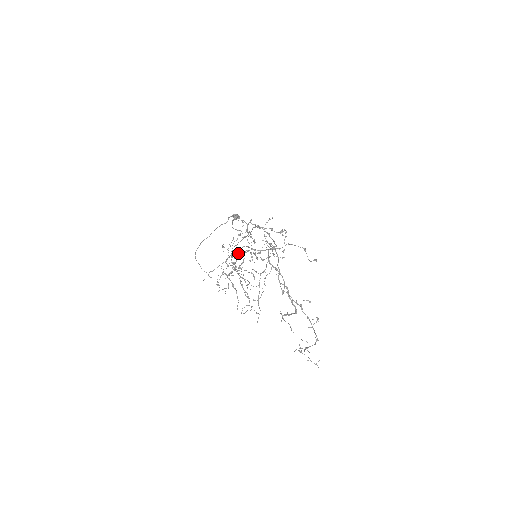
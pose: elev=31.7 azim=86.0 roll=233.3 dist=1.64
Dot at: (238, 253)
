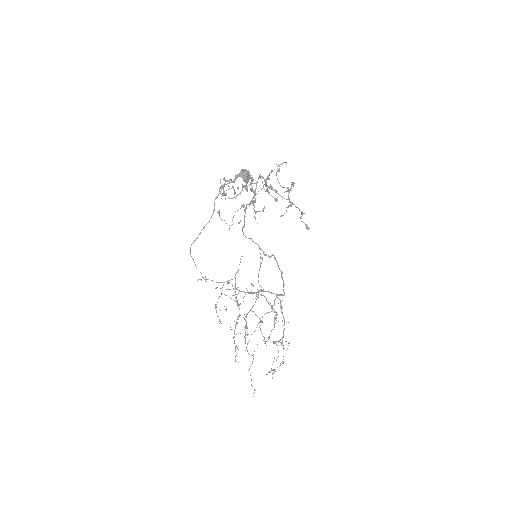
Dot at: occluded
